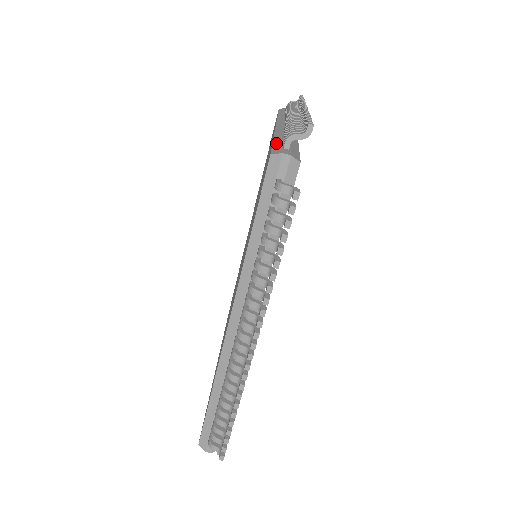
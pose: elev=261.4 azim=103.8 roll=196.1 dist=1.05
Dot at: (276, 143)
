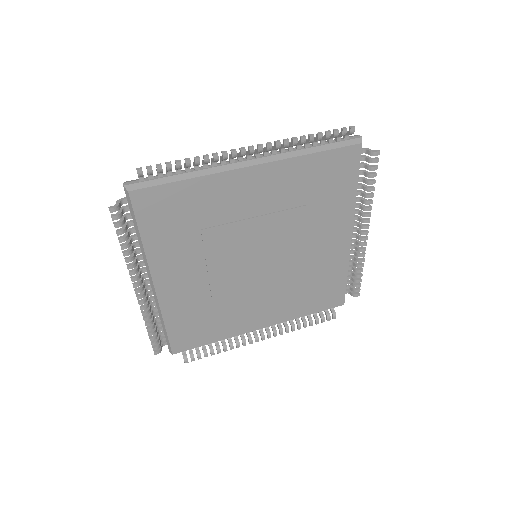
Dot at: occluded
